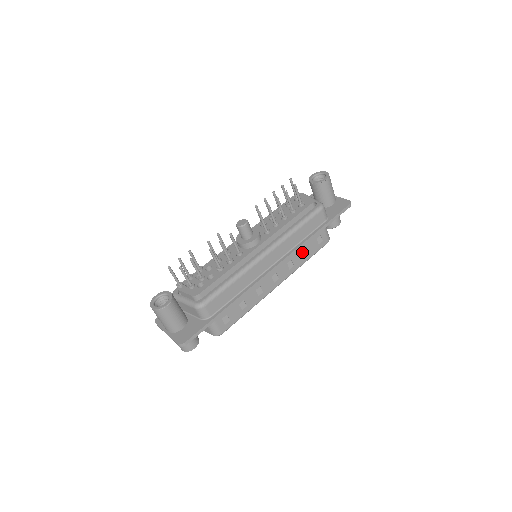
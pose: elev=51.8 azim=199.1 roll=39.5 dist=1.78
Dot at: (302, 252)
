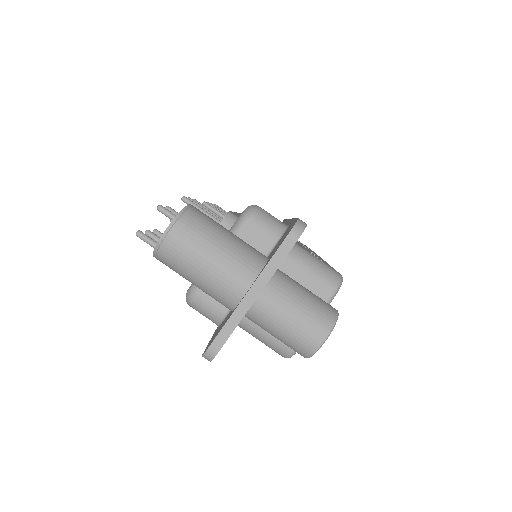
Dot at: occluded
